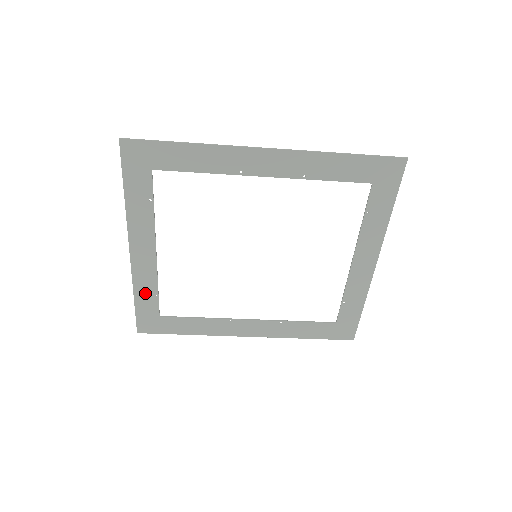
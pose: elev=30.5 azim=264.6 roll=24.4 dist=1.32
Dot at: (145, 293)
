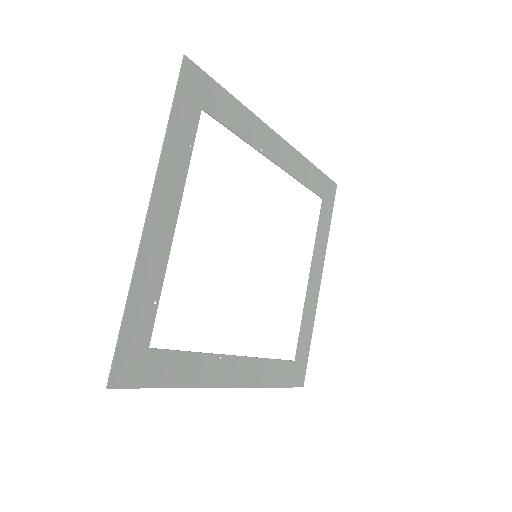
Dot at: (143, 297)
